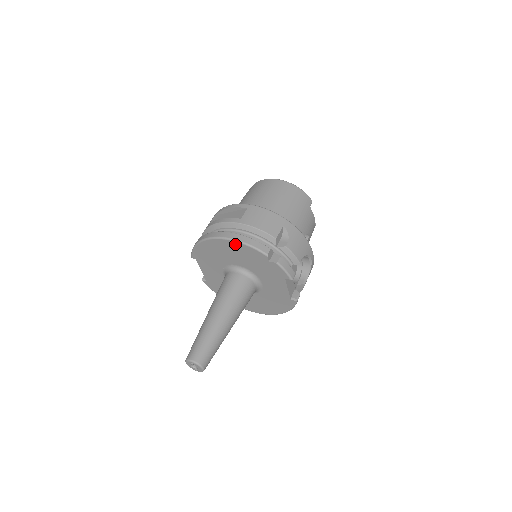
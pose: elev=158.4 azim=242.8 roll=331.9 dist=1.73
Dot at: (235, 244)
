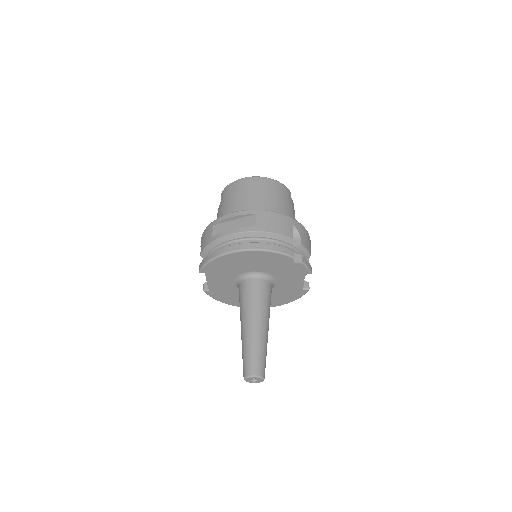
Dot at: (261, 253)
